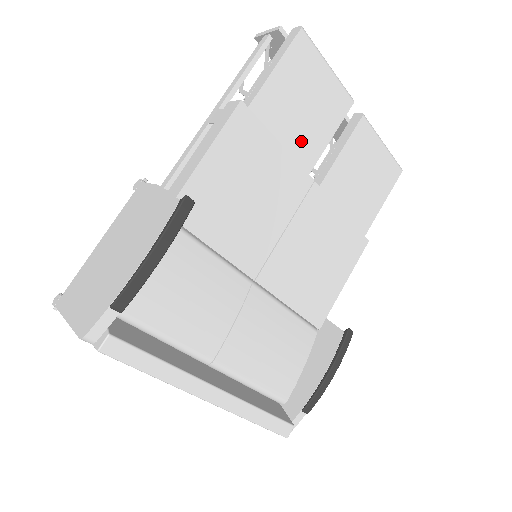
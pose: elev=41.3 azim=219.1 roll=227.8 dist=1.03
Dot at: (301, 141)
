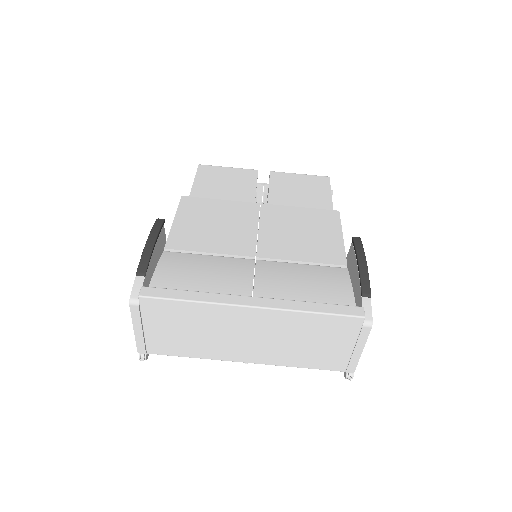
Dot at: (235, 195)
